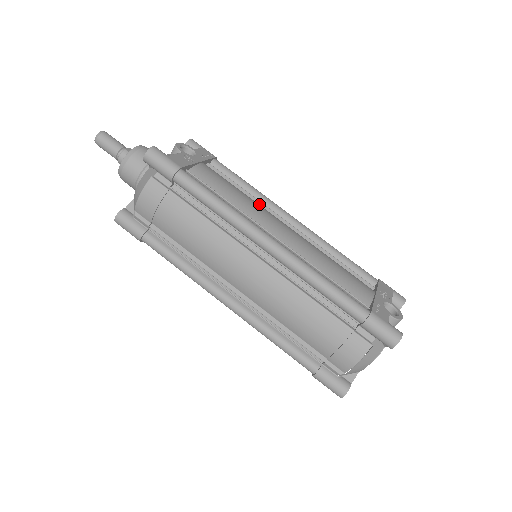
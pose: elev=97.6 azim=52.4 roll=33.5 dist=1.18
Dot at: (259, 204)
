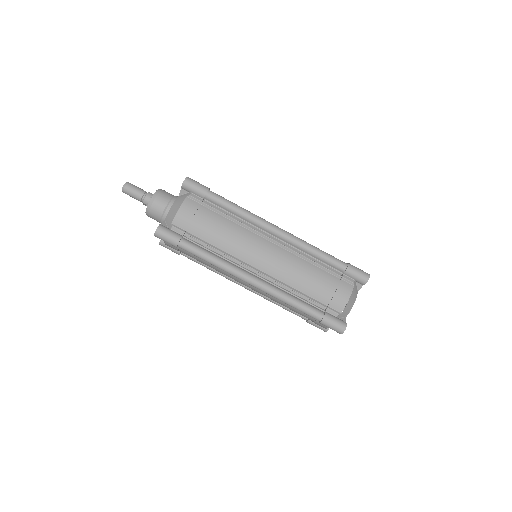
Dot at: occluded
